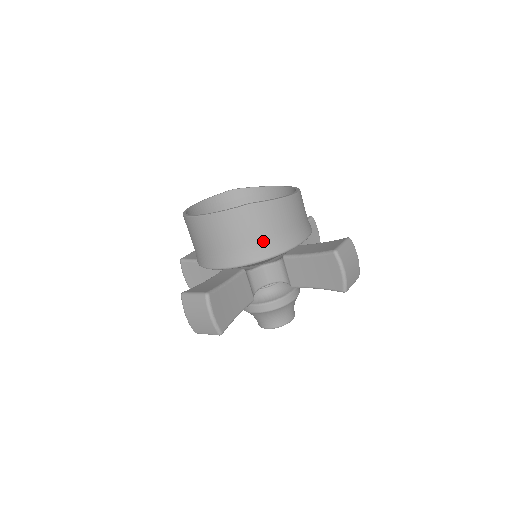
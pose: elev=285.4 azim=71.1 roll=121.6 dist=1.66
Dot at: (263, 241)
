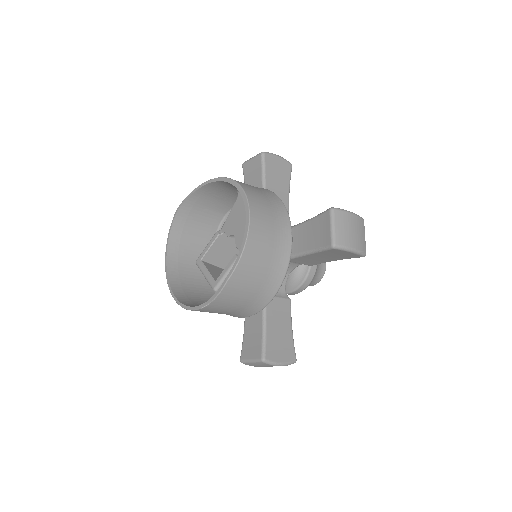
Dot at: (264, 284)
